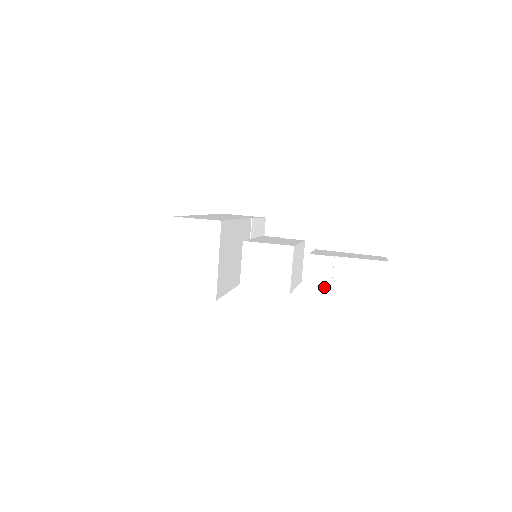
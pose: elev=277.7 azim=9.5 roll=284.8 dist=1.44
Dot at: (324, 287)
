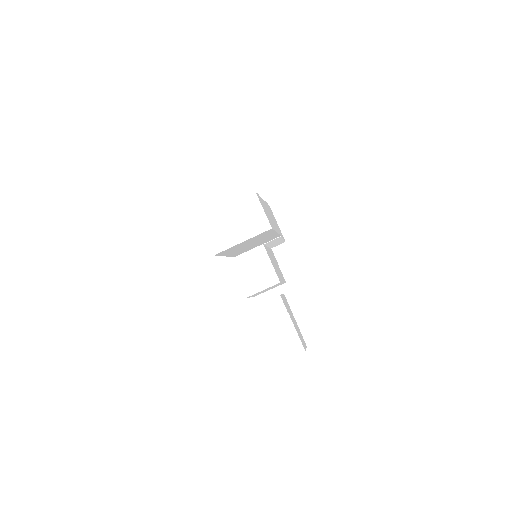
Dot at: (263, 318)
